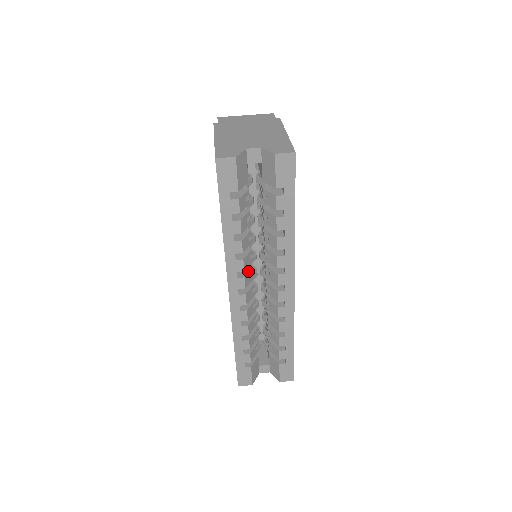
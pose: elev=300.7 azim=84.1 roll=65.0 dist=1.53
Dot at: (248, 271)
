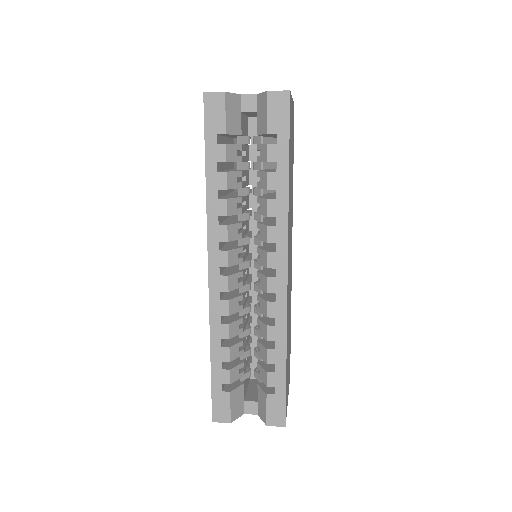
Dot at: (235, 248)
